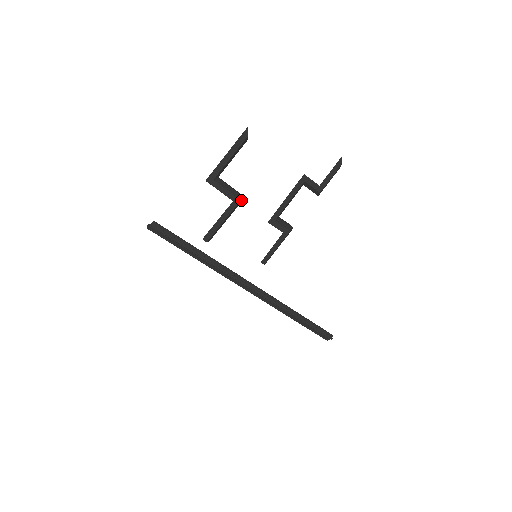
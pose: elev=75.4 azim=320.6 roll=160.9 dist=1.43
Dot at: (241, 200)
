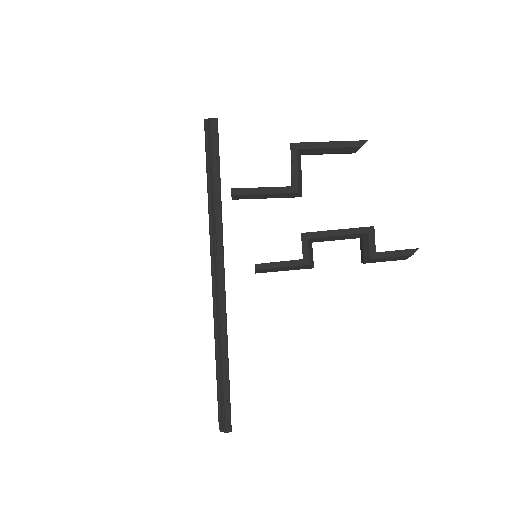
Dot at: (298, 193)
